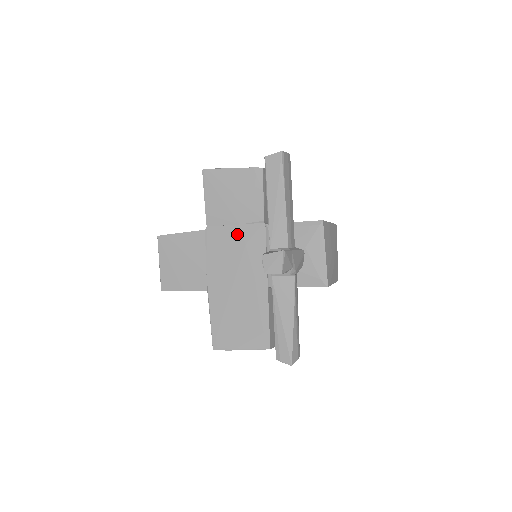
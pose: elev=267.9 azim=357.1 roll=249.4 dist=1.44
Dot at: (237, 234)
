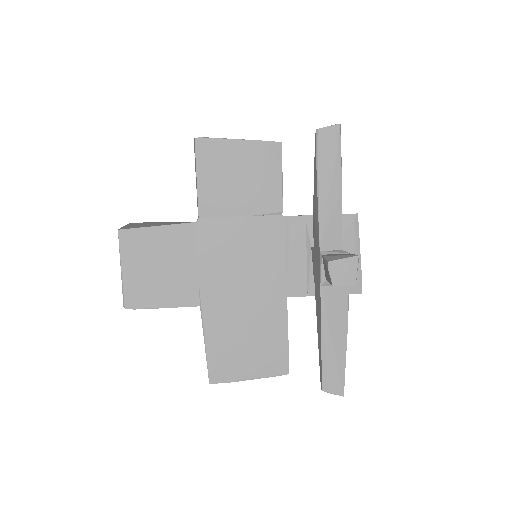
Dot at: (245, 229)
